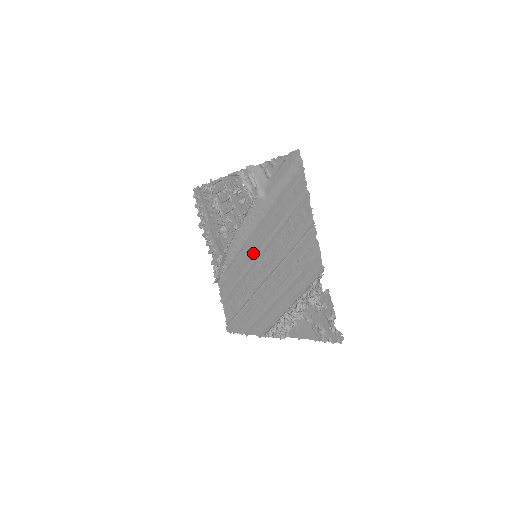
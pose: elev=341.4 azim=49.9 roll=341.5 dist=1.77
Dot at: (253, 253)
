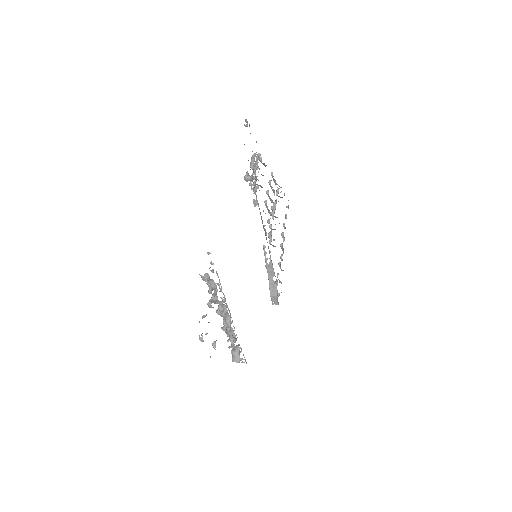
Dot at: occluded
